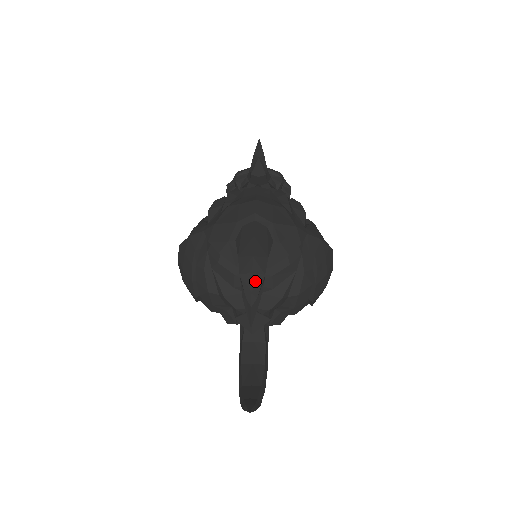
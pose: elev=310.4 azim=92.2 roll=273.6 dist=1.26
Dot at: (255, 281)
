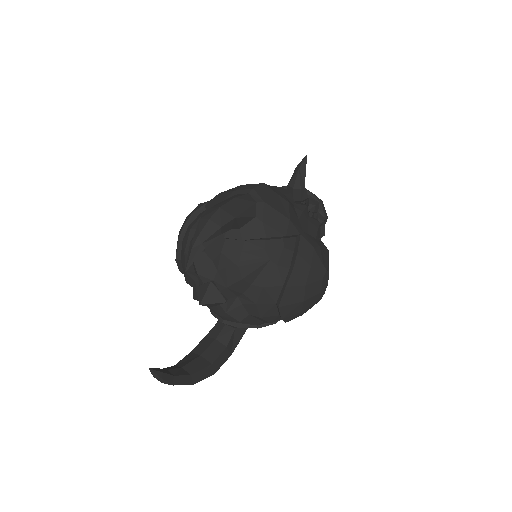
Dot at: (208, 227)
